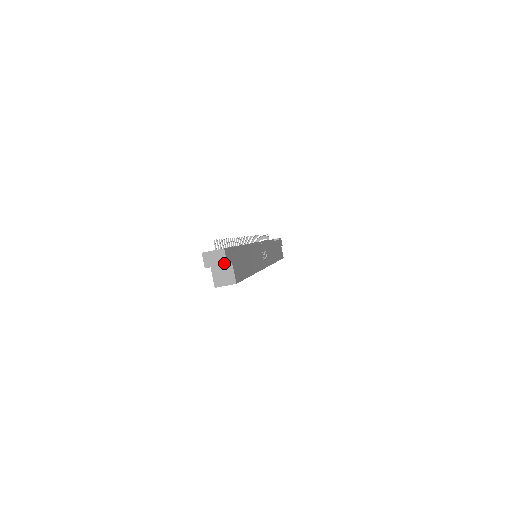
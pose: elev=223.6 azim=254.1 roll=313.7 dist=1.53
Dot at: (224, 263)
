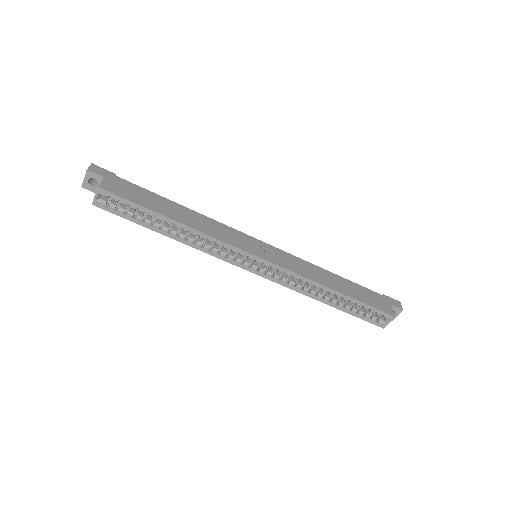
Dot at: (87, 171)
